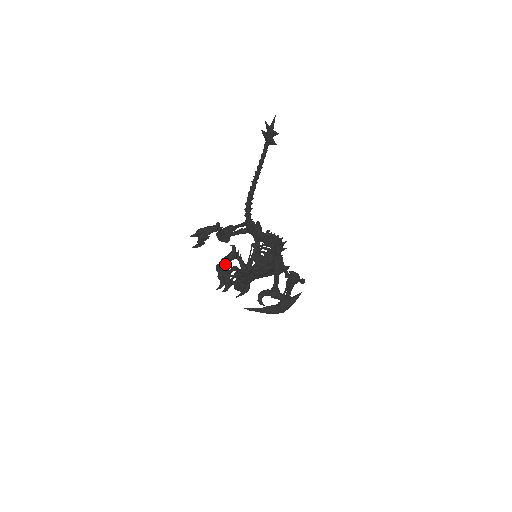
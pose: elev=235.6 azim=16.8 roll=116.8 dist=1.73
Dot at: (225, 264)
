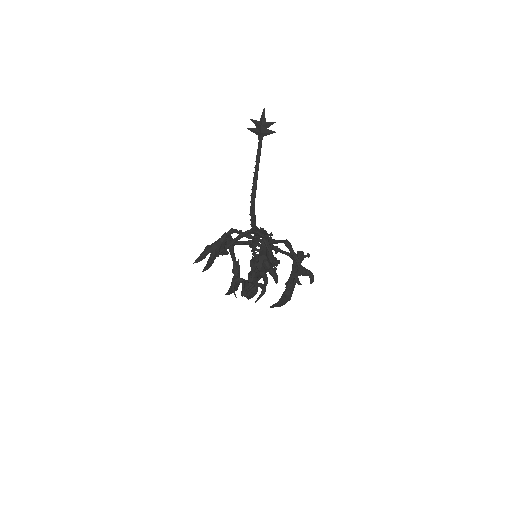
Dot at: (266, 258)
